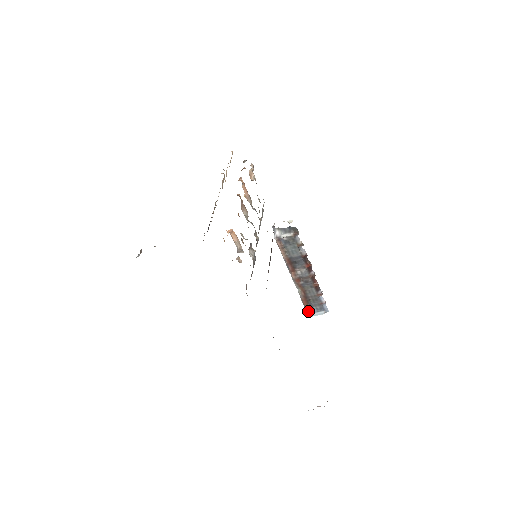
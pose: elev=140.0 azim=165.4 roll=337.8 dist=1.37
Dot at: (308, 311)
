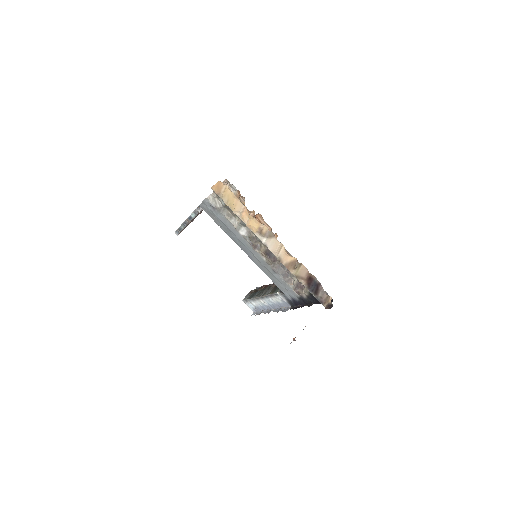
Dot at: occluded
